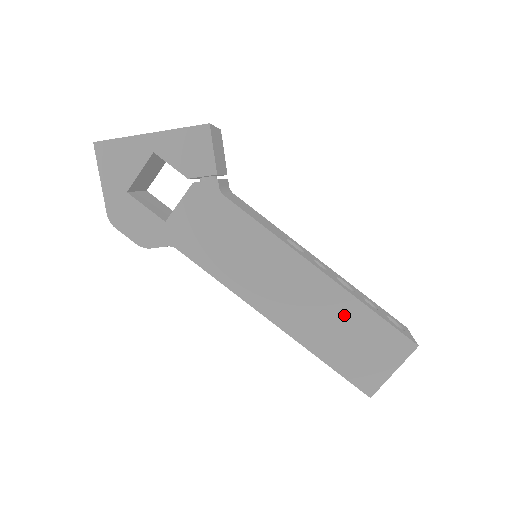
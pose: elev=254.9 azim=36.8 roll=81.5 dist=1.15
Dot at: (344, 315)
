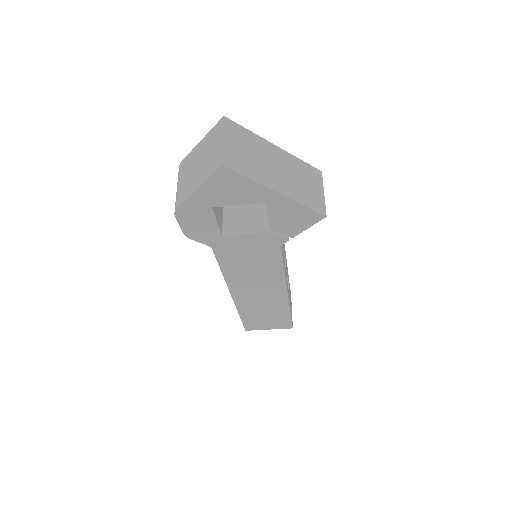
Dot at: (275, 310)
